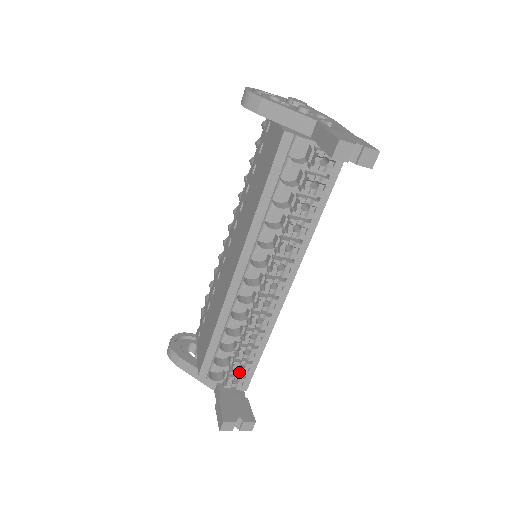
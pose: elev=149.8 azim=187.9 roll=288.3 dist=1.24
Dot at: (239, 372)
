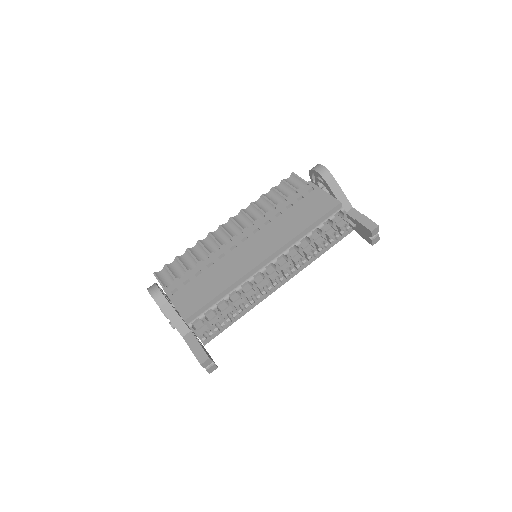
Dot at: (214, 328)
